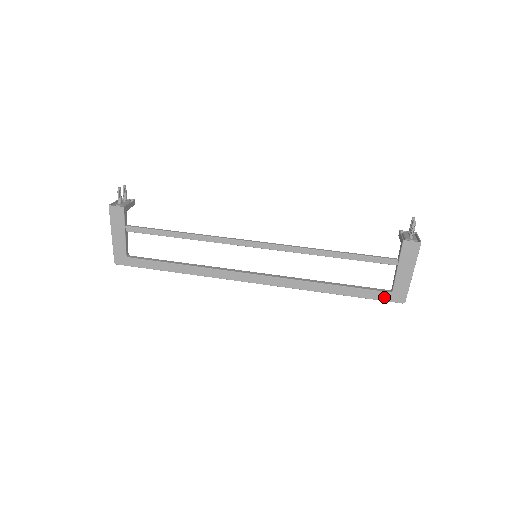
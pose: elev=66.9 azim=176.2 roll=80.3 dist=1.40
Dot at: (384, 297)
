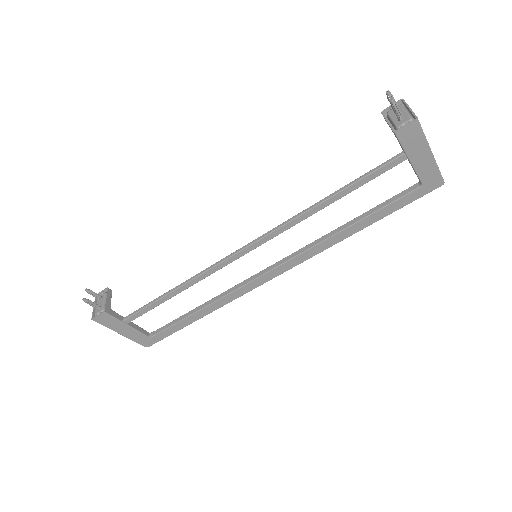
Dot at: (417, 195)
